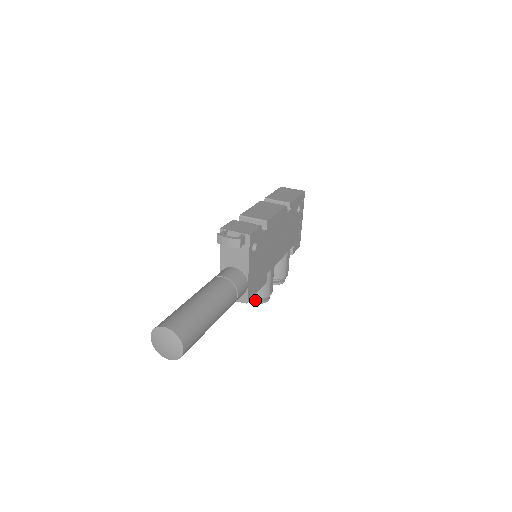
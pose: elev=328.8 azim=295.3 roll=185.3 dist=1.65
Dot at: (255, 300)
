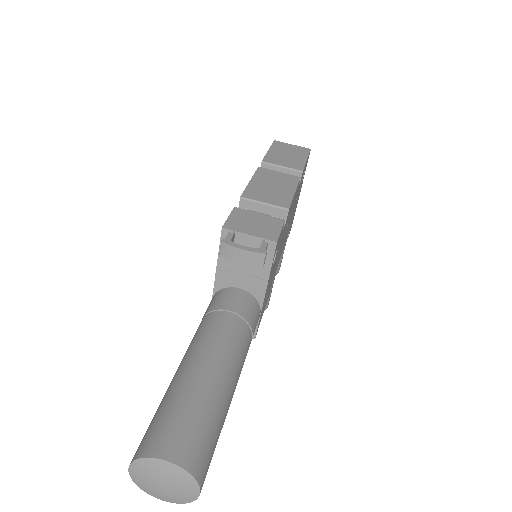
Dot at: occluded
